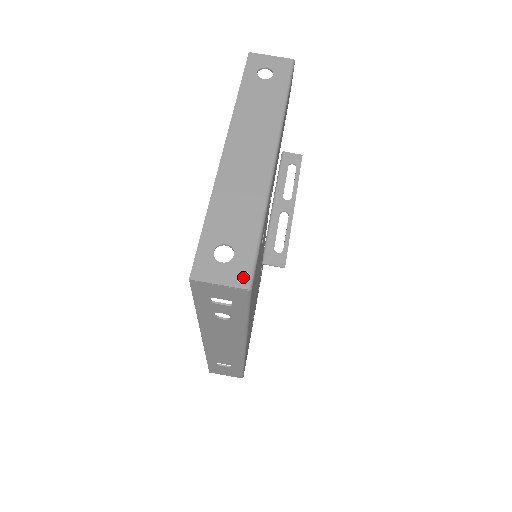
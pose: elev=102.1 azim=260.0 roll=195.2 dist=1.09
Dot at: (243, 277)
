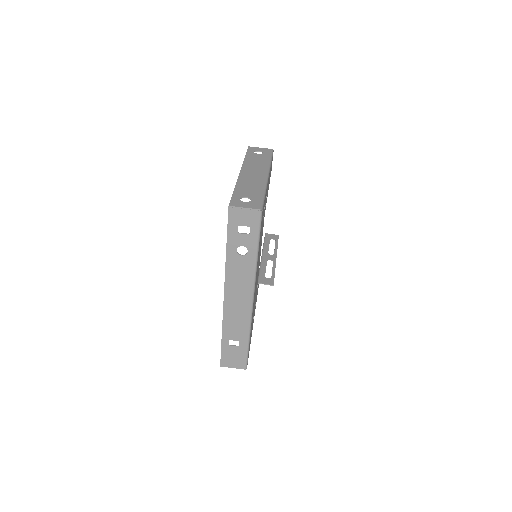
Dot at: (257, 206)
